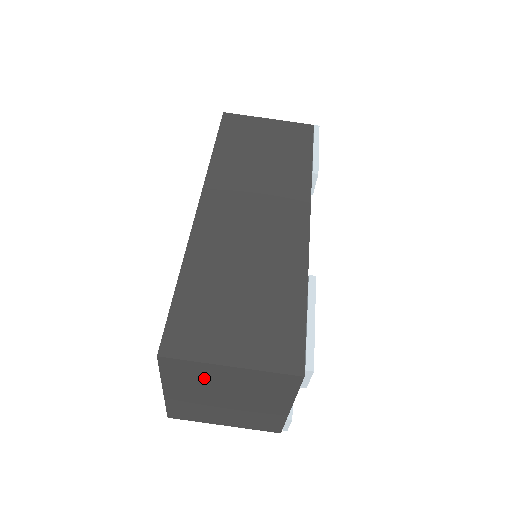
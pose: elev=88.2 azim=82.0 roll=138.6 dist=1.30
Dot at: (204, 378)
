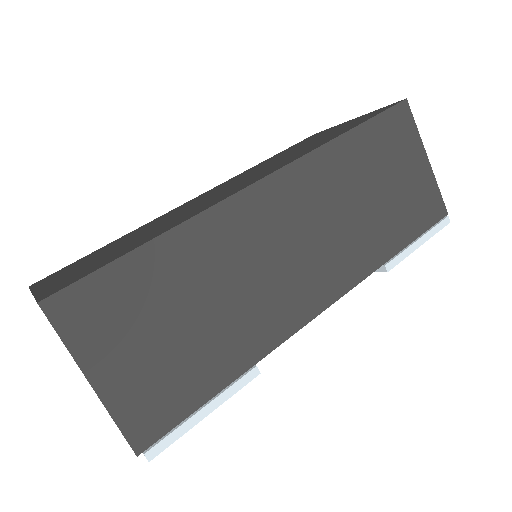
Dot at: occluded
